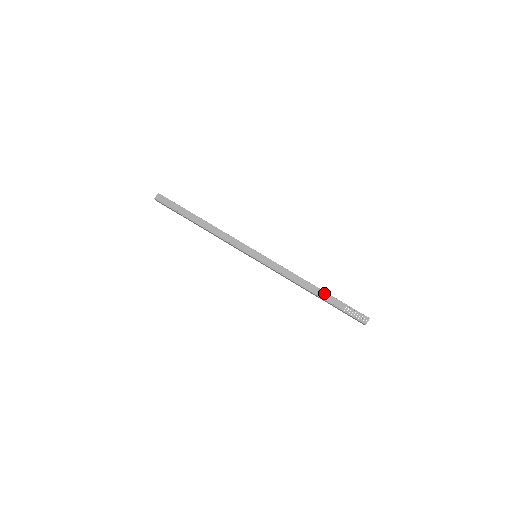
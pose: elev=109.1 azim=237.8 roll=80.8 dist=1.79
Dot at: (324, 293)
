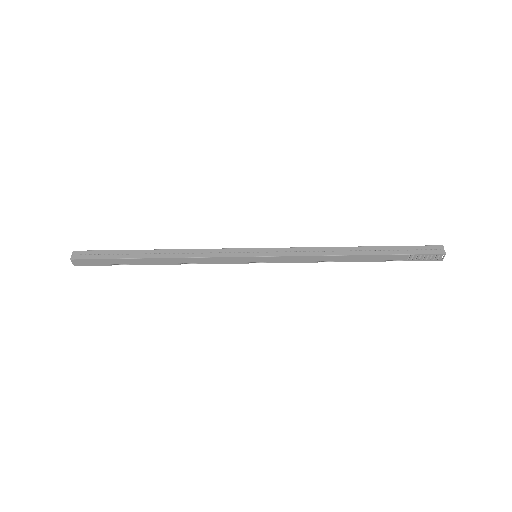
Dot at: (371, 257)
